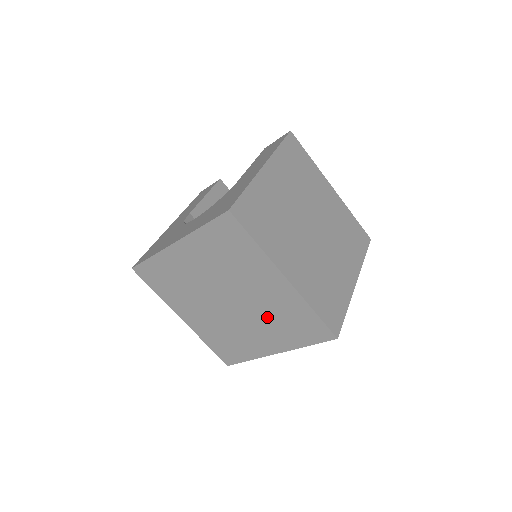
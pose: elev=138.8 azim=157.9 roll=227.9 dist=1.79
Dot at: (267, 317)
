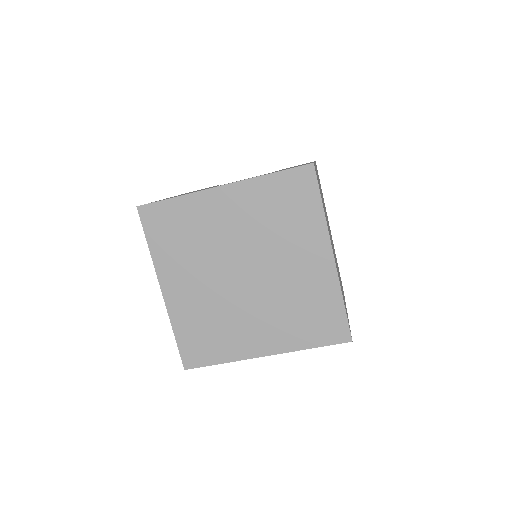
Dot at: (283, 302)
